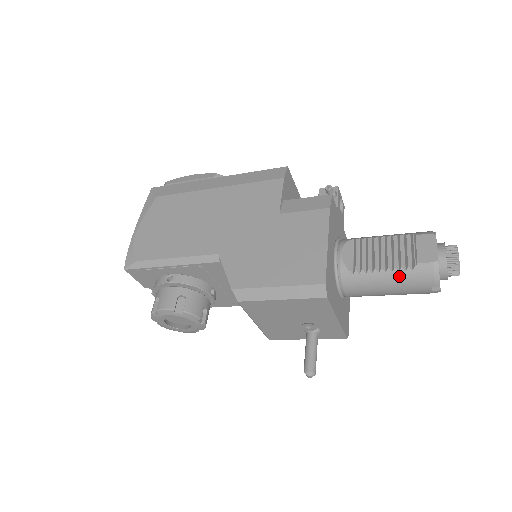
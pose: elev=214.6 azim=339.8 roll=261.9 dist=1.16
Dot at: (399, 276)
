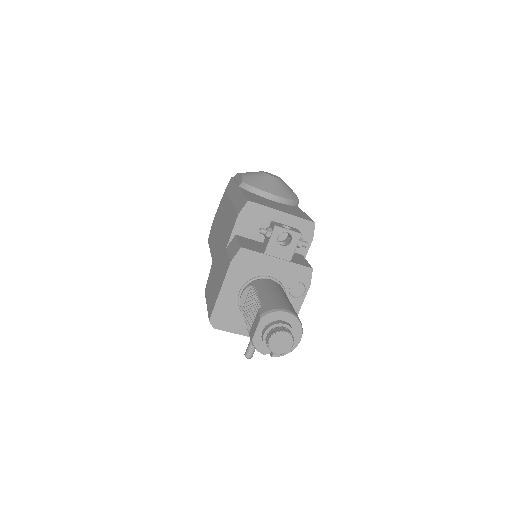
Dot at: occluded
